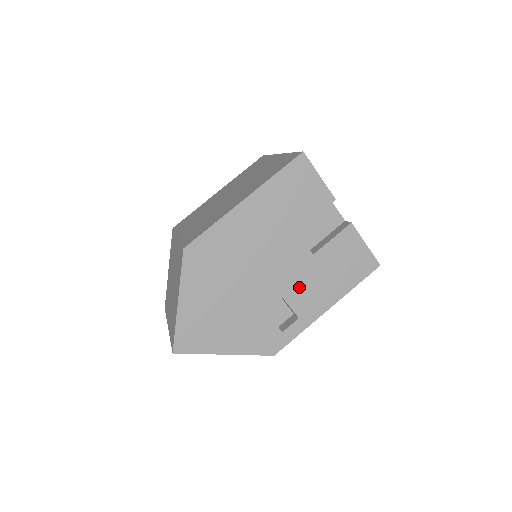
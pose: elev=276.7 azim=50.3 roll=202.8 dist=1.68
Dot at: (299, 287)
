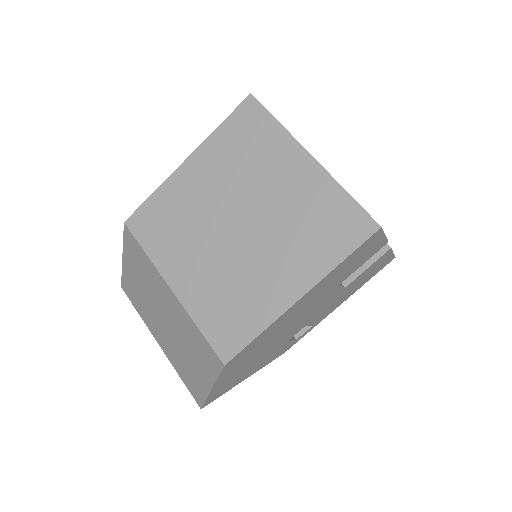
Dot at: (322, 311)
